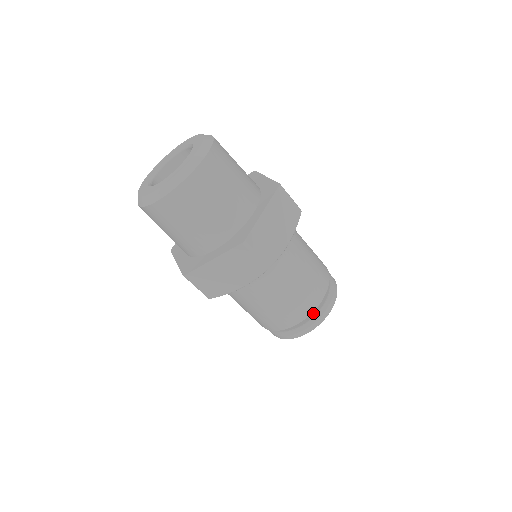
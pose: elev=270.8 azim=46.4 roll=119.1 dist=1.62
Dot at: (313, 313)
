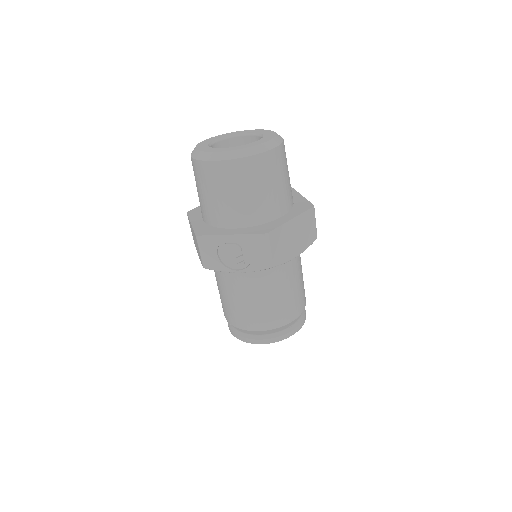
Dot at: occluded
